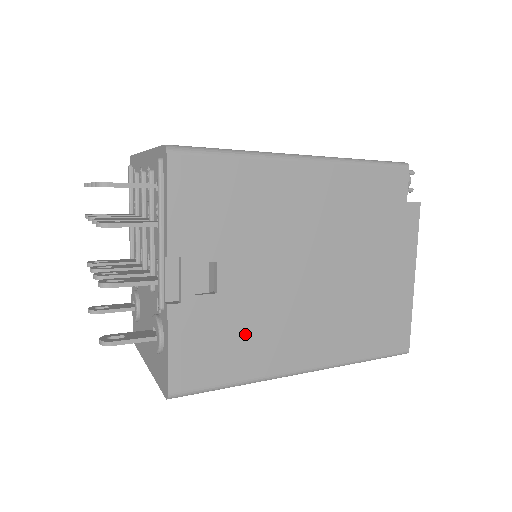
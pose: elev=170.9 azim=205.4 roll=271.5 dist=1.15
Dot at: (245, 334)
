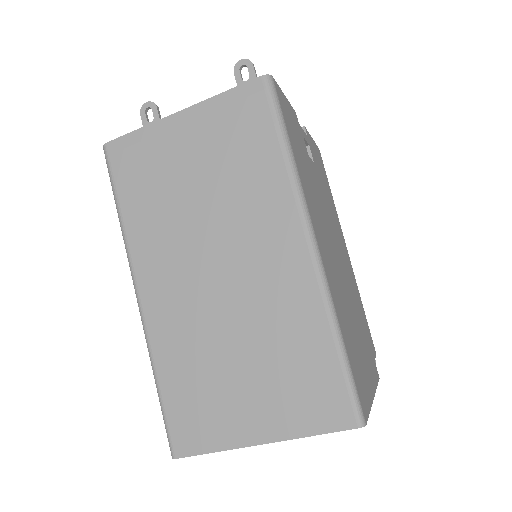
Dot at: (307, 173)
